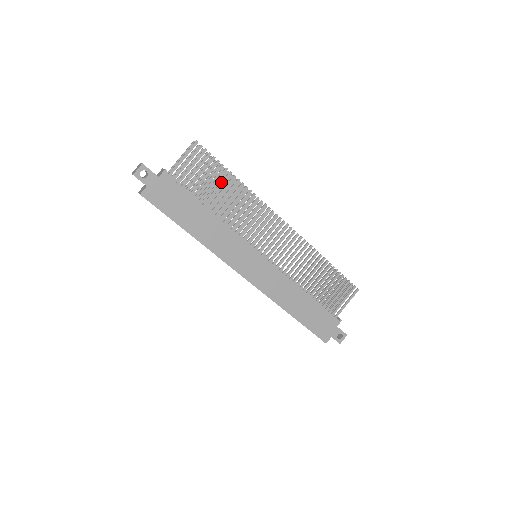
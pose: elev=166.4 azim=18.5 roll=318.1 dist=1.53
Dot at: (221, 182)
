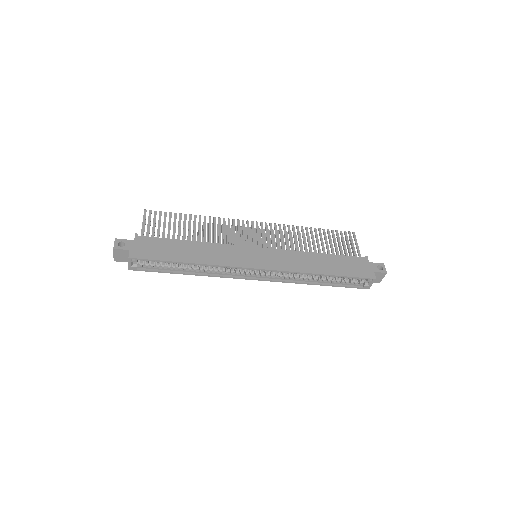
Dot at: (184, 223)
